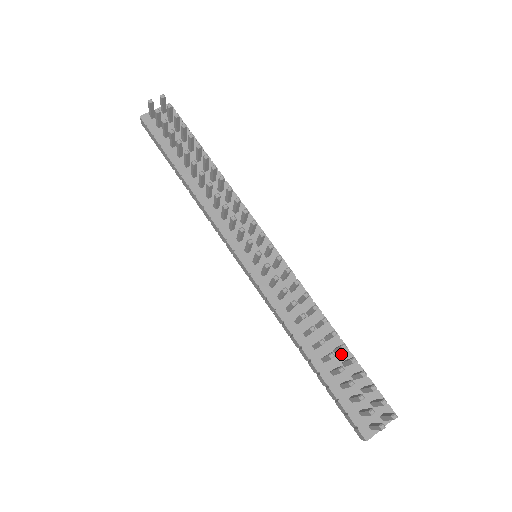
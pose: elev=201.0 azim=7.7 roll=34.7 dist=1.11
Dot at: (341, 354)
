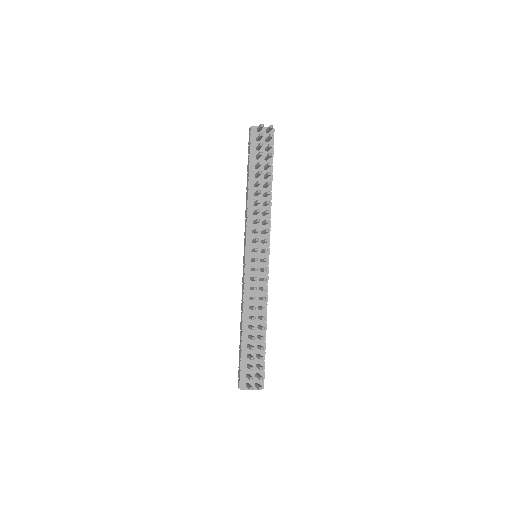
Dot at: (260, 340)
